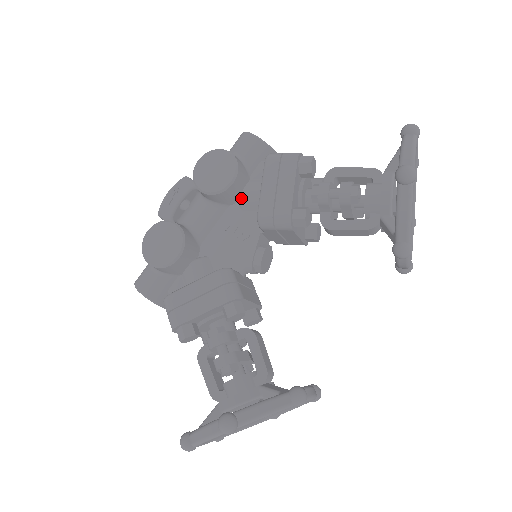
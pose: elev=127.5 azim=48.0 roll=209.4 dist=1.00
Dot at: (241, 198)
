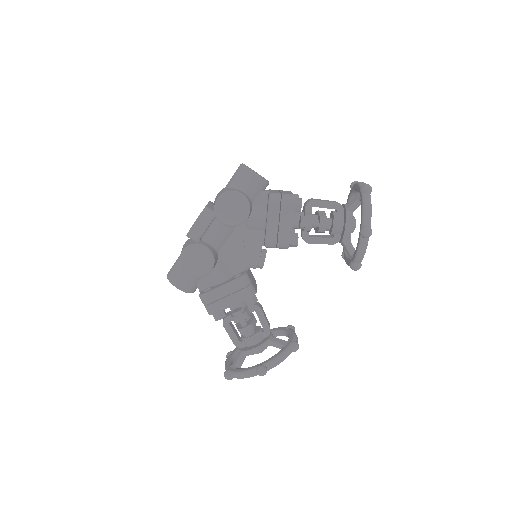
Dot at: (248, 222)
